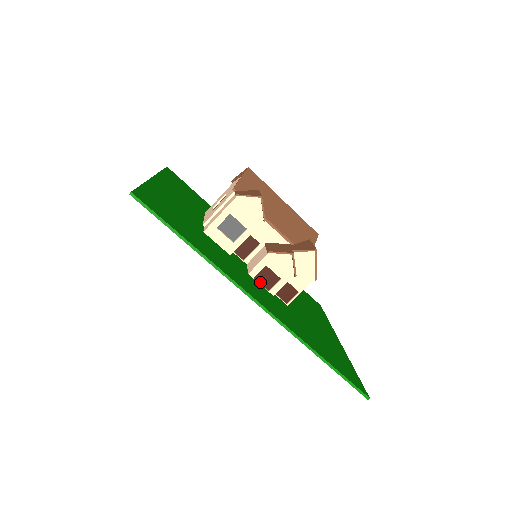
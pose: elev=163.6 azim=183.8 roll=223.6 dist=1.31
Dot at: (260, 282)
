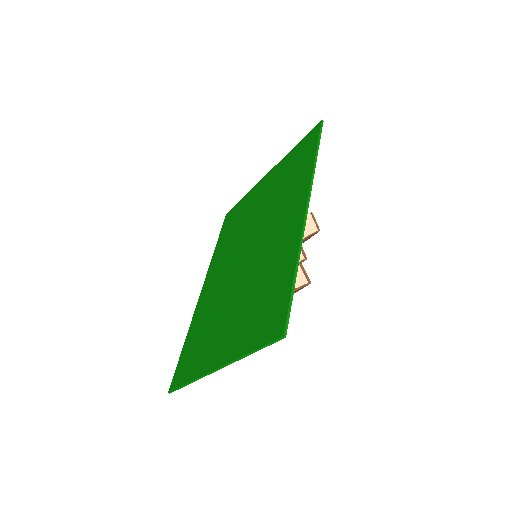
Dot at: occluded
